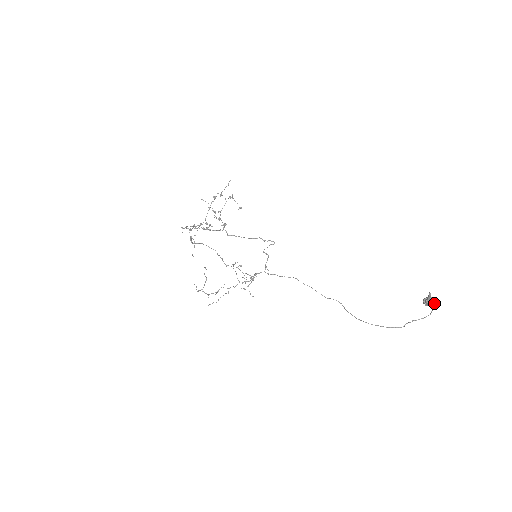
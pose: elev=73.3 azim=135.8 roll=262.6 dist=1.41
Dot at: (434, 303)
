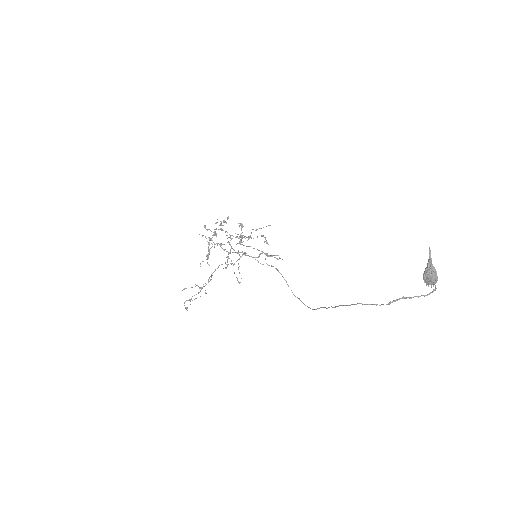
Dot at: occluded
